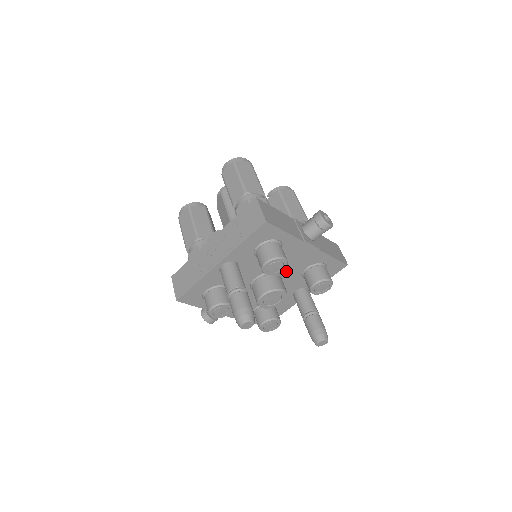
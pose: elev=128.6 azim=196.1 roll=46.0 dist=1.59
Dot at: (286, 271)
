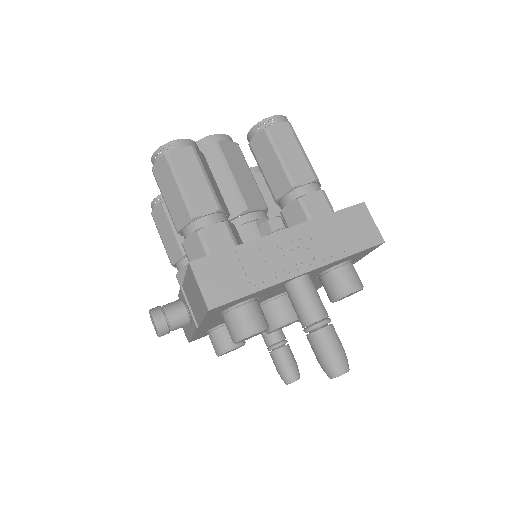
Dot at: occluded
